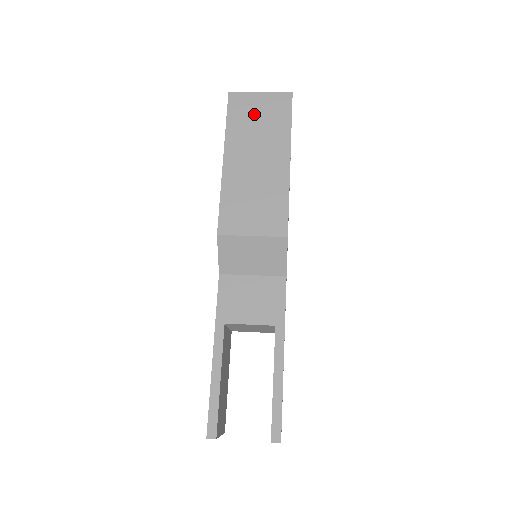
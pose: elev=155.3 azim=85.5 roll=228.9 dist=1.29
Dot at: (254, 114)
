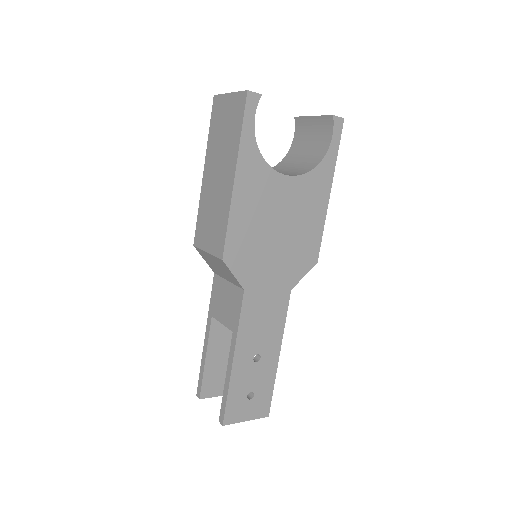
Dot at: (223, 121)
